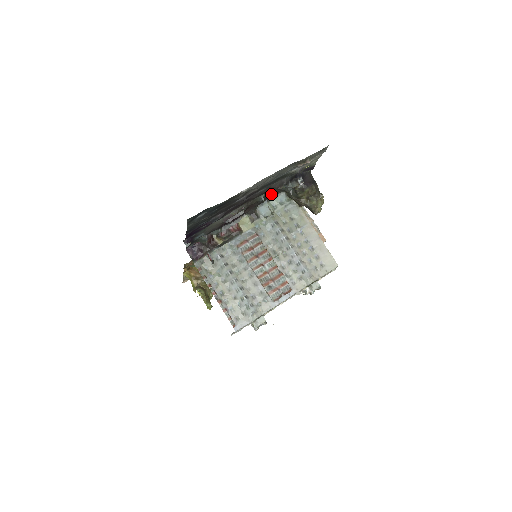
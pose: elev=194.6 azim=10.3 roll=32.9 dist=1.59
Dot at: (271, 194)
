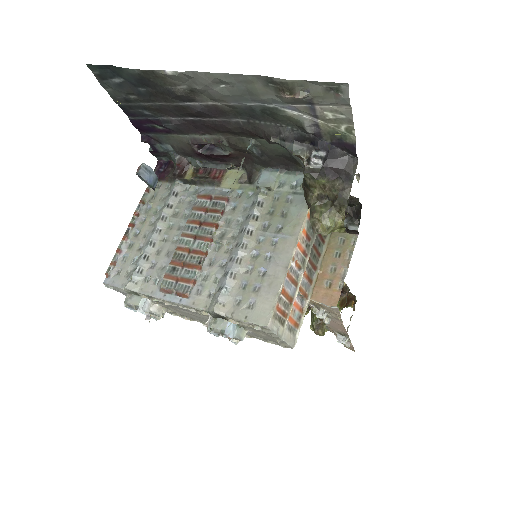
Dot at: (284, 159)
